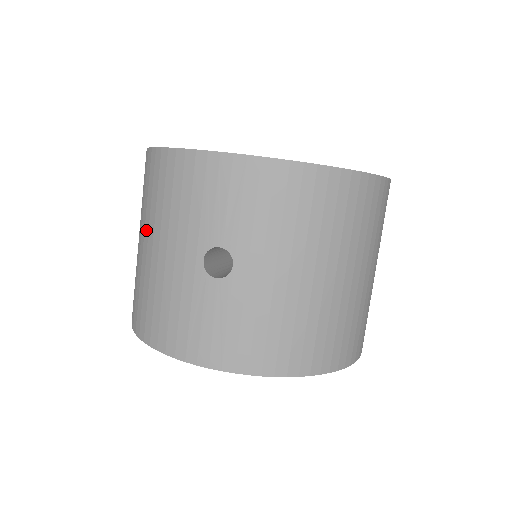
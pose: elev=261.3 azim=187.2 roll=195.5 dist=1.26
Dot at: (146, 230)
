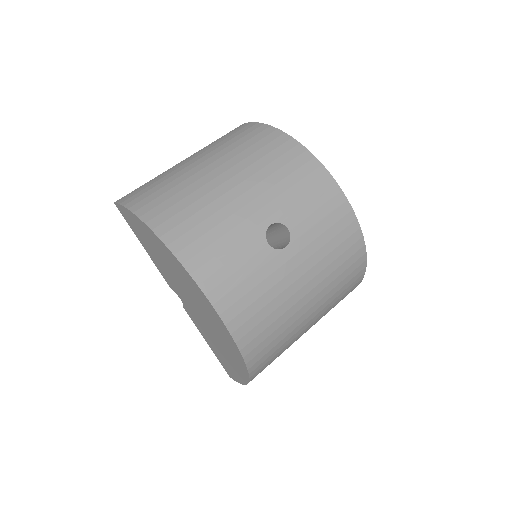
Dot at: (227, 165)
